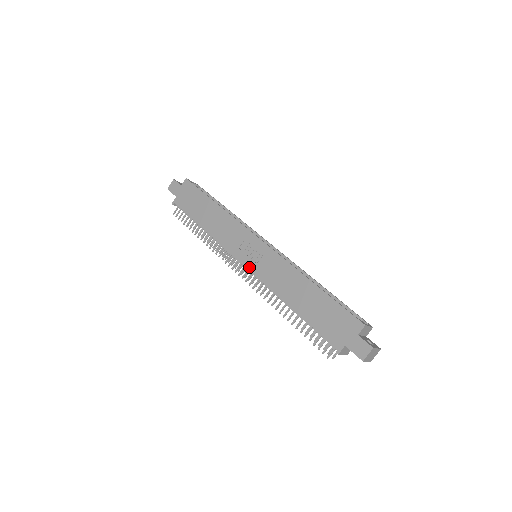
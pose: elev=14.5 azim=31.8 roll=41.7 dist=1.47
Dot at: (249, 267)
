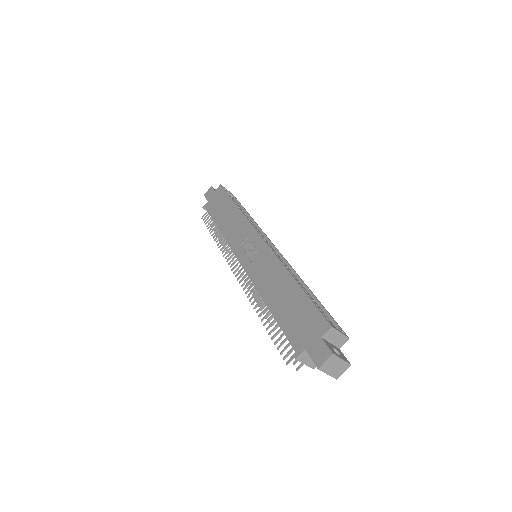
Dot at: (243, 263)
